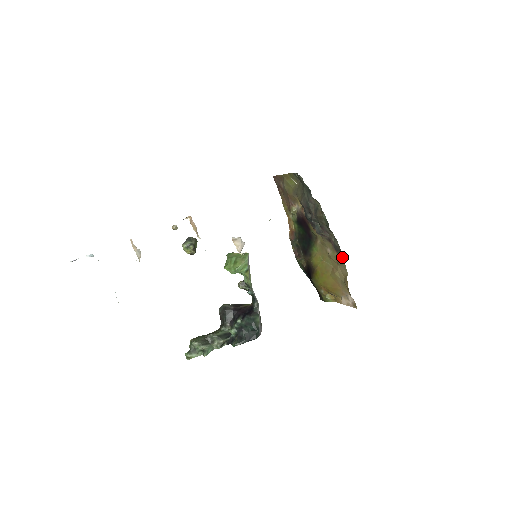
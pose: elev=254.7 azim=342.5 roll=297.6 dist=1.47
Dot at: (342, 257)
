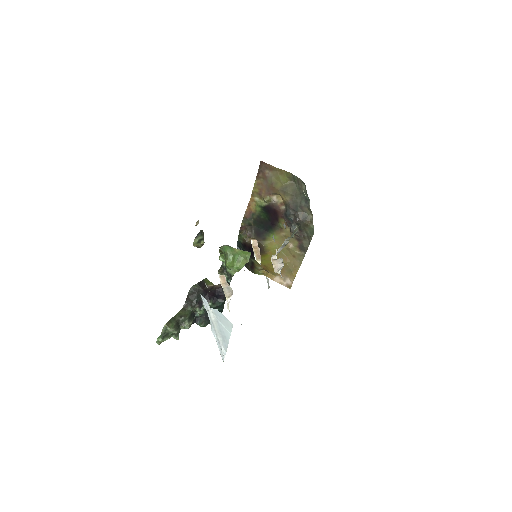
Dot at: (304, 256)
